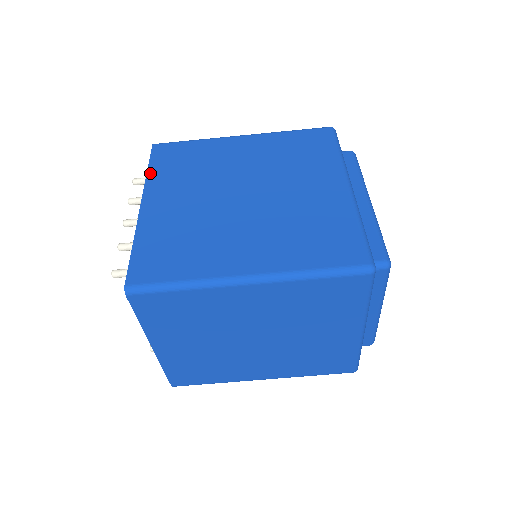
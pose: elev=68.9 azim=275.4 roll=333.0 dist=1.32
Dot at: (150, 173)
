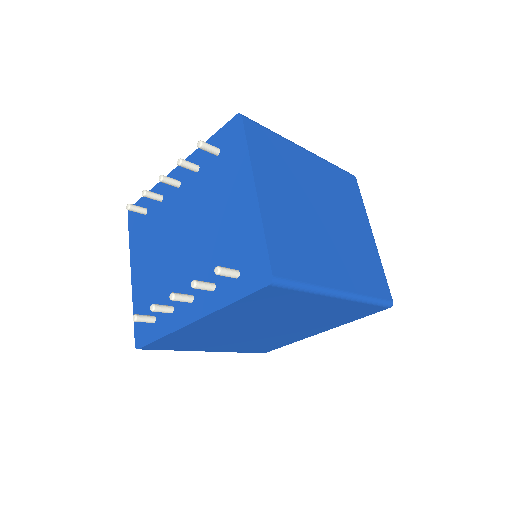
Dot at: (230, 307)
